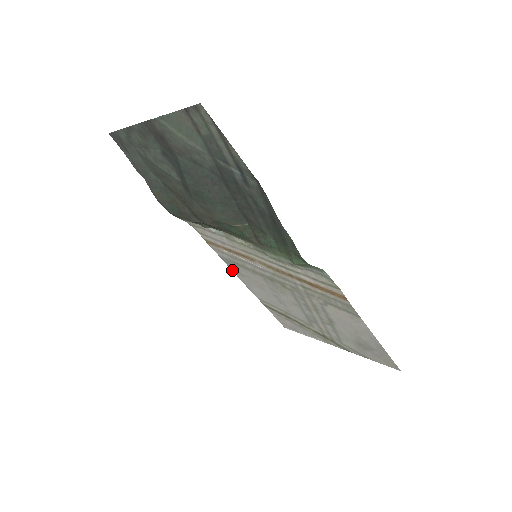
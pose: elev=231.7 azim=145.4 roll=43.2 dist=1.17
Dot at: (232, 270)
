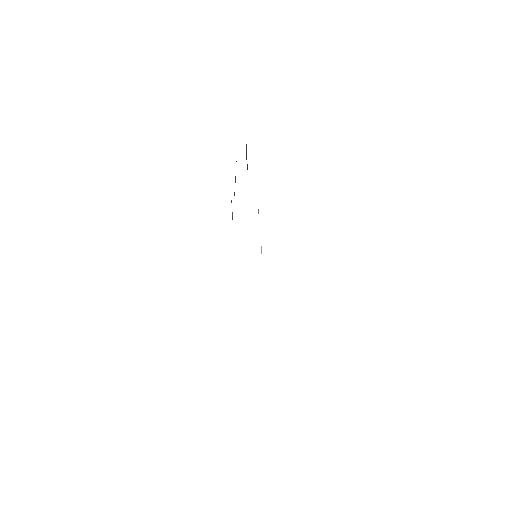
Dot at: occluded
